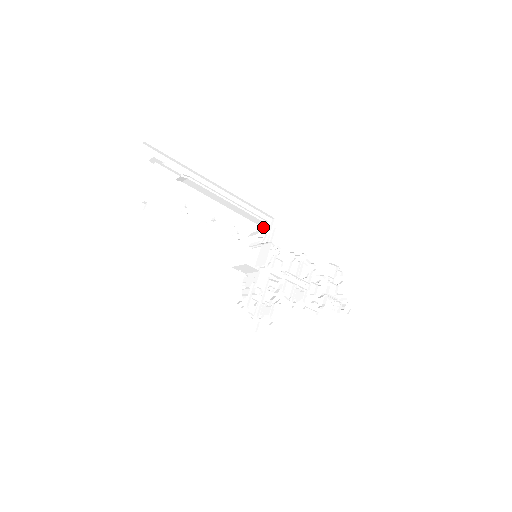
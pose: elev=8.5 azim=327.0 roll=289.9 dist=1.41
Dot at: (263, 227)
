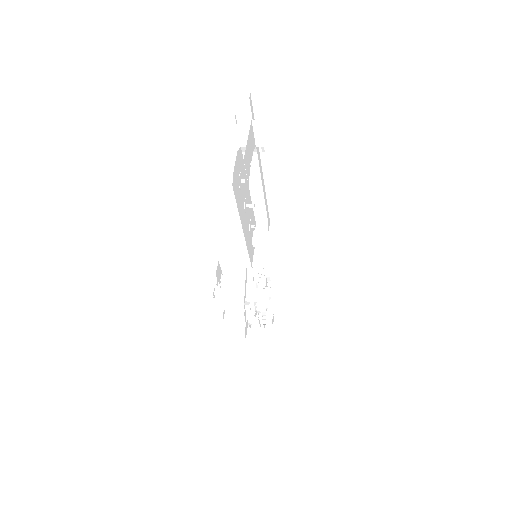
Dot at: (266, 228)
